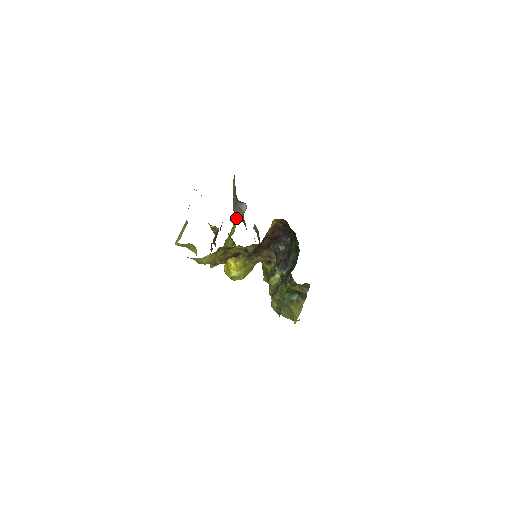
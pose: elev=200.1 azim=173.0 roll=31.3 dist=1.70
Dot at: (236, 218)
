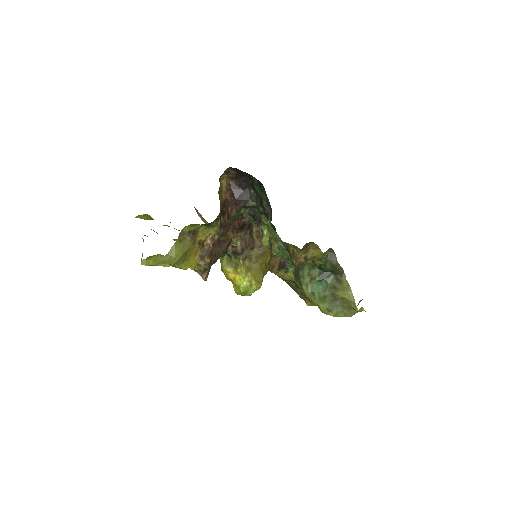
Dot at: occluded
